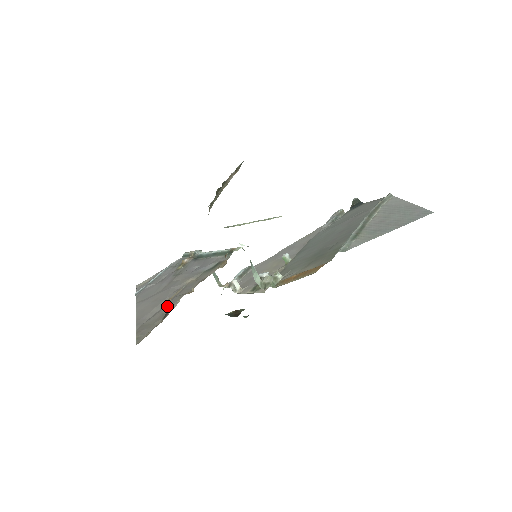
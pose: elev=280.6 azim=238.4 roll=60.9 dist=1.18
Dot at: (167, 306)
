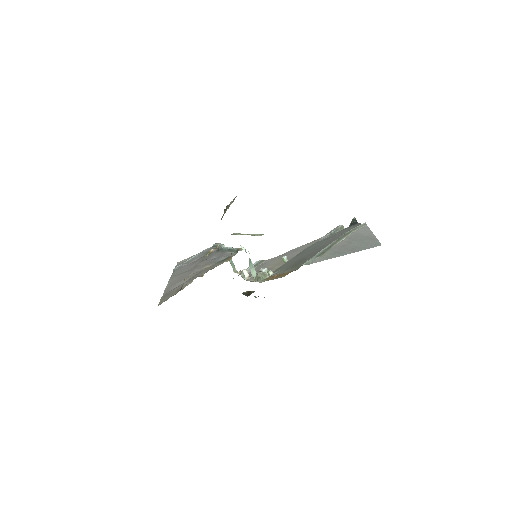
Dot at: (185, 283)
